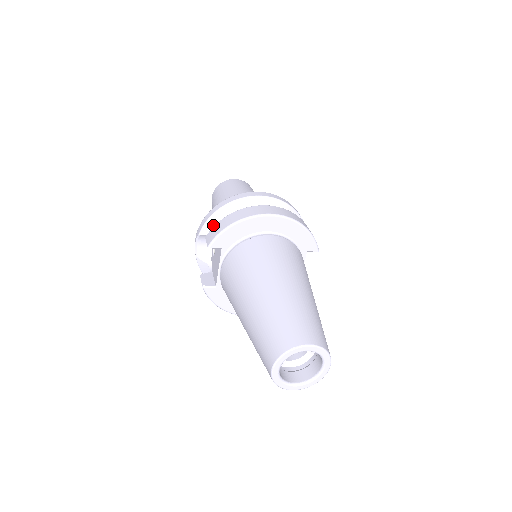
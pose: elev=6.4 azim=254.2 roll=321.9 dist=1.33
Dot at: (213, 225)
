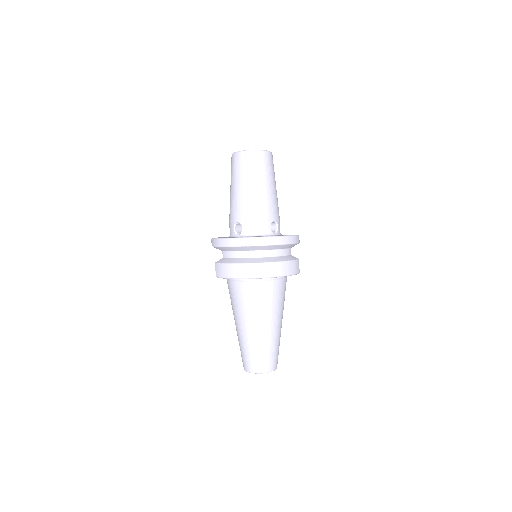
Dot at: (222, 249)
